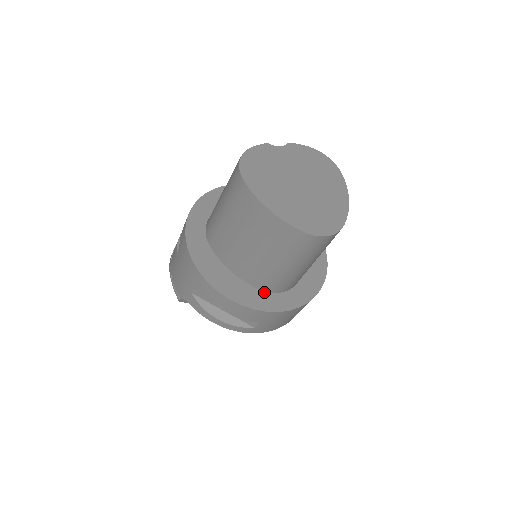
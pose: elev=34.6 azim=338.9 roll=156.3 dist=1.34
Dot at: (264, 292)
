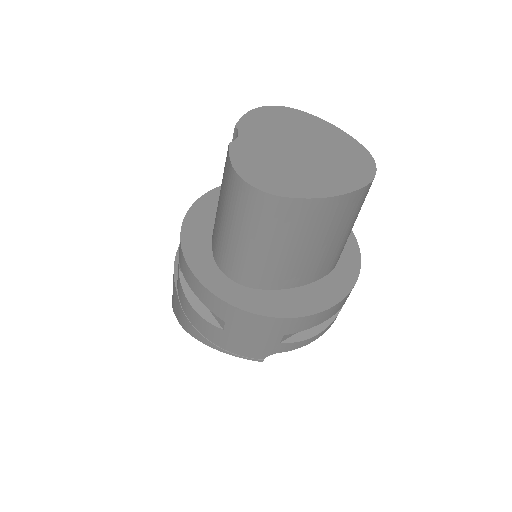
Dot at: (333, 272)
